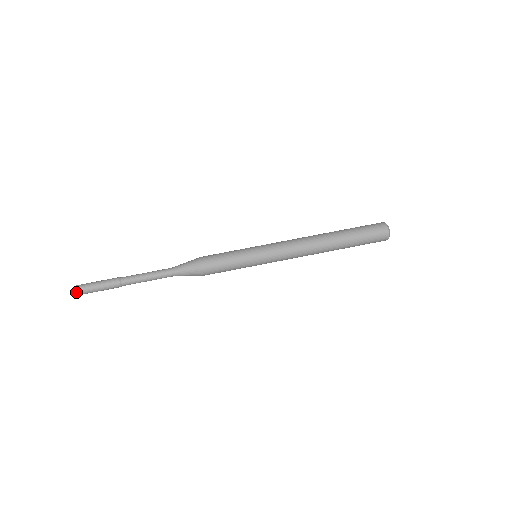
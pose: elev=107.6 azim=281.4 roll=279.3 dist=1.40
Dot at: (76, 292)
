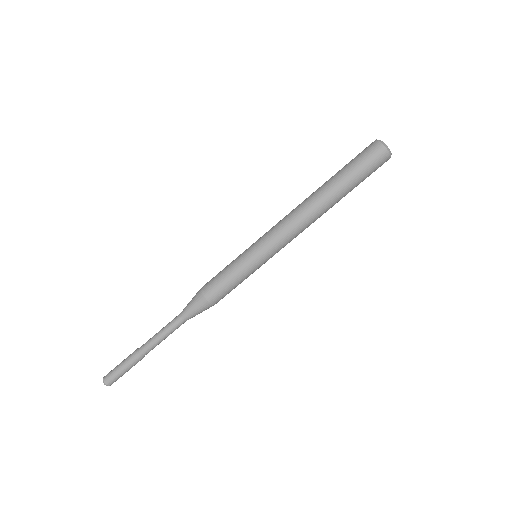
Dot at: (106, 384)
